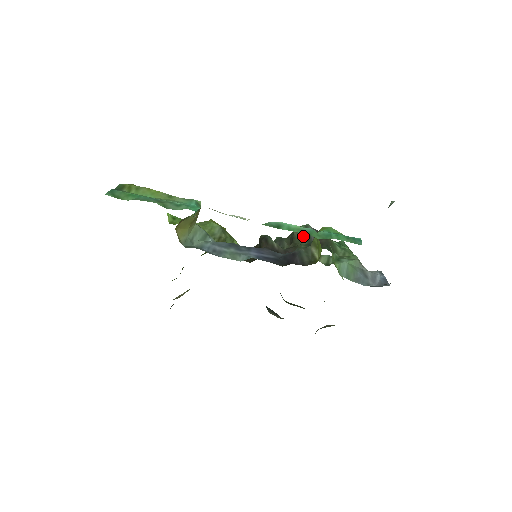
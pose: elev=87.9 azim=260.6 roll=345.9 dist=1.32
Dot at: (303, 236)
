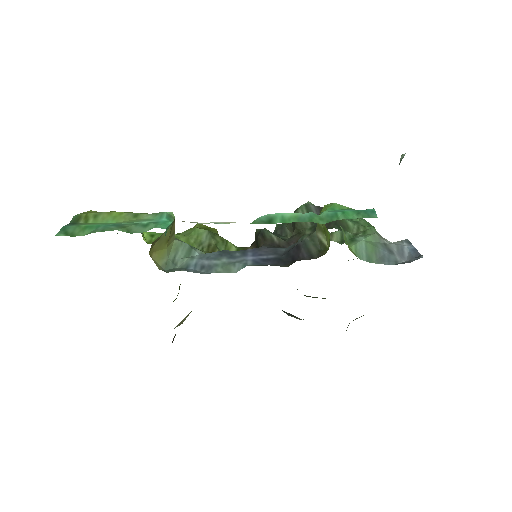
Dot at: occluded
